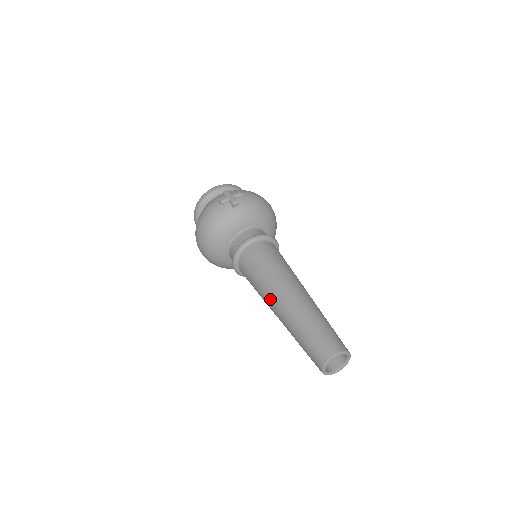
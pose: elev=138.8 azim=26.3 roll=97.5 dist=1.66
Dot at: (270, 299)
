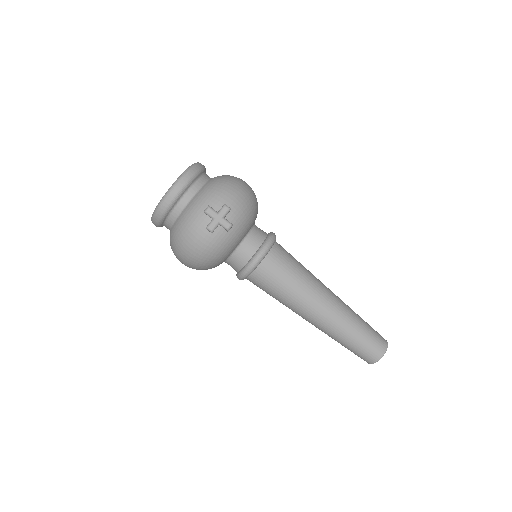
Dot at: (302, 315)
